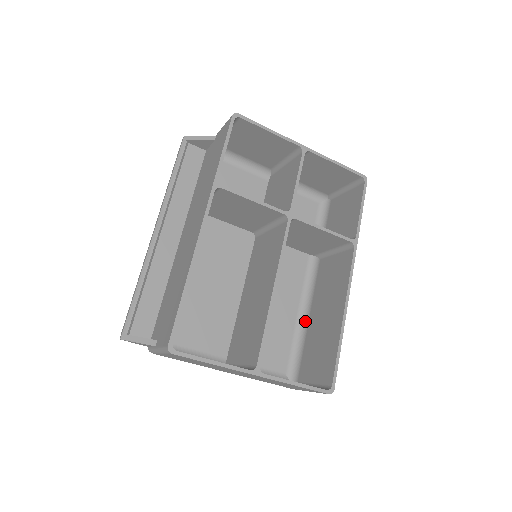
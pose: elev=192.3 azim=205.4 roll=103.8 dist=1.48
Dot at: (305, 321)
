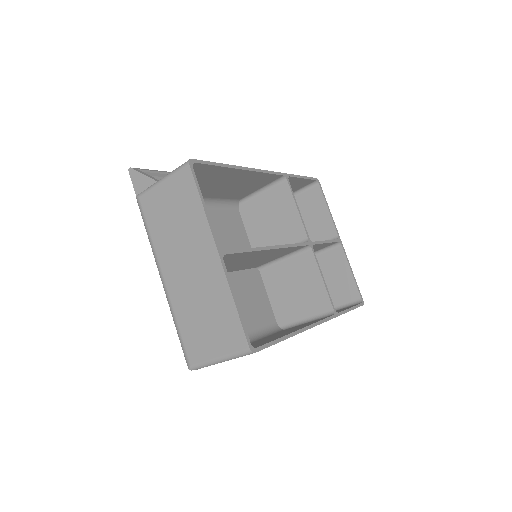
Dot at: occluded
